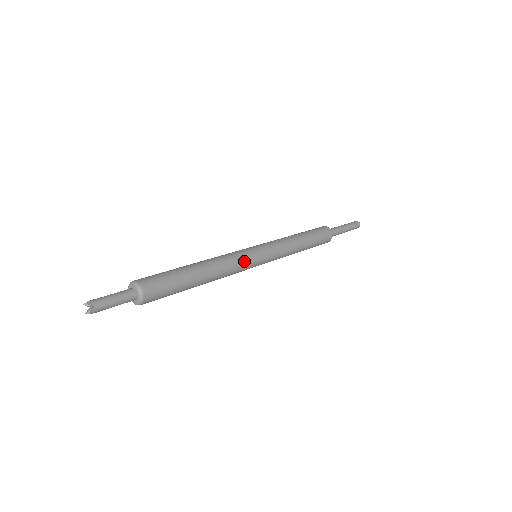
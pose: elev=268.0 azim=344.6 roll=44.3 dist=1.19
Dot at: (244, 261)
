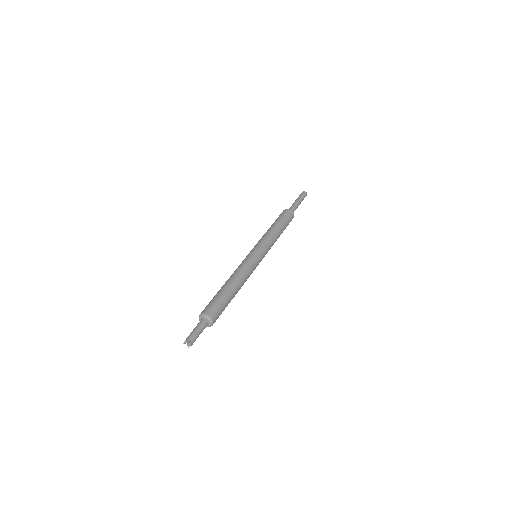
Dot at: occluded
